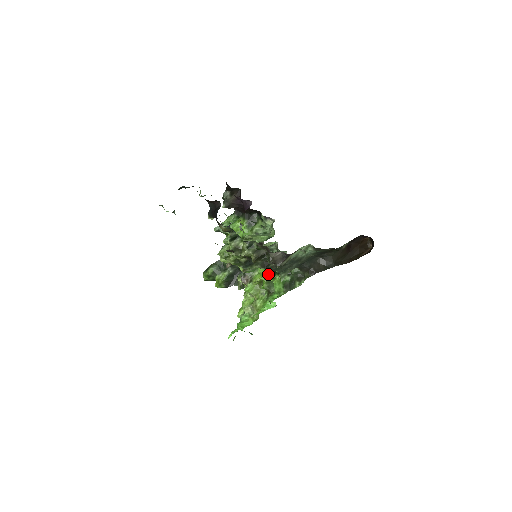
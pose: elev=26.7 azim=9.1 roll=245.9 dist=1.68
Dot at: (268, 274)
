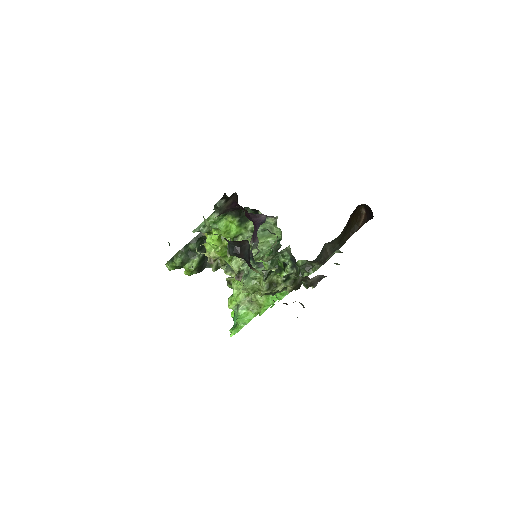
Dot at: (269, 269)
